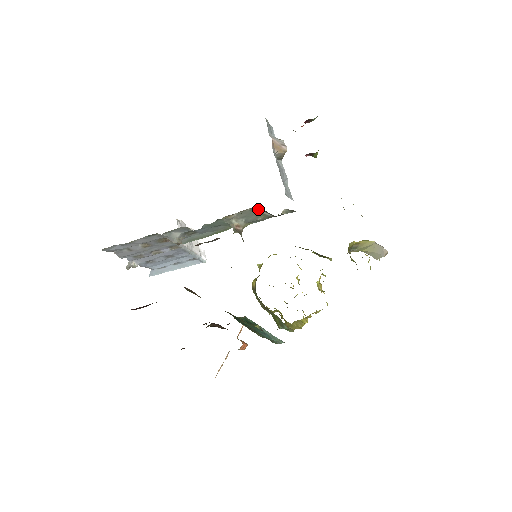
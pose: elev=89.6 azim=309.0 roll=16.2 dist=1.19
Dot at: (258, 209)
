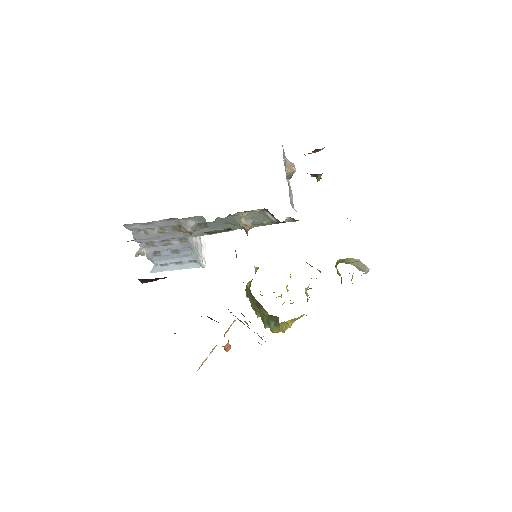
Dot at: (266, 212)
